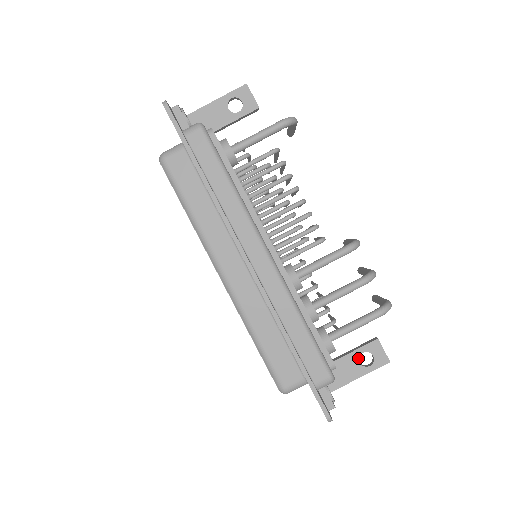
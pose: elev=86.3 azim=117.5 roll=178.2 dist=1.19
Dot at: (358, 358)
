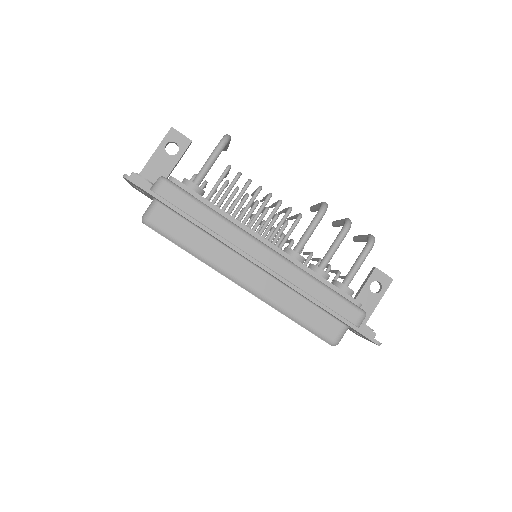
Dot at: (369, 290)
